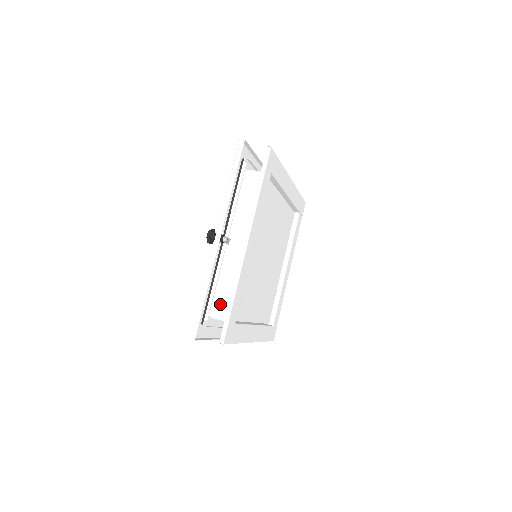
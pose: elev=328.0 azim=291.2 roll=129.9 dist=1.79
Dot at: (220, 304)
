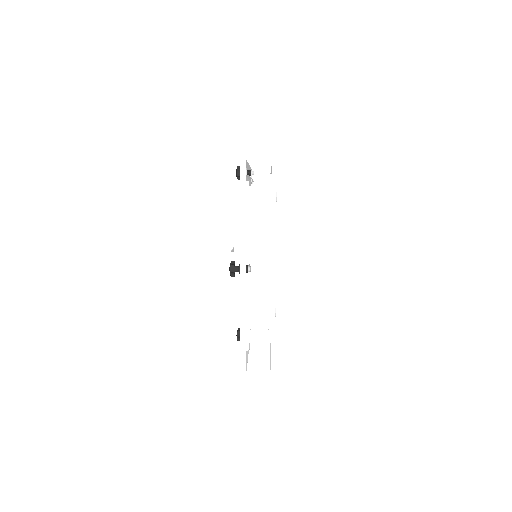
Dot at: occluded
